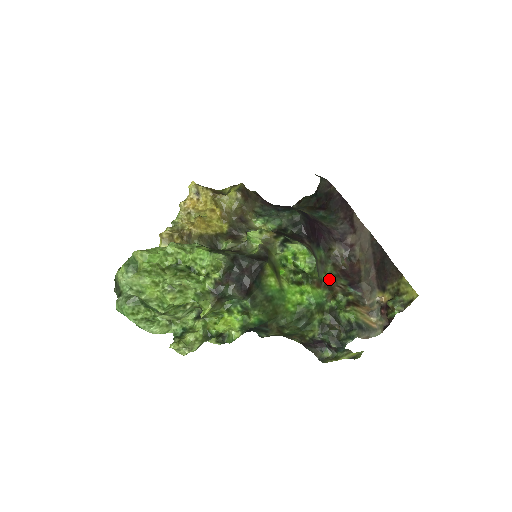
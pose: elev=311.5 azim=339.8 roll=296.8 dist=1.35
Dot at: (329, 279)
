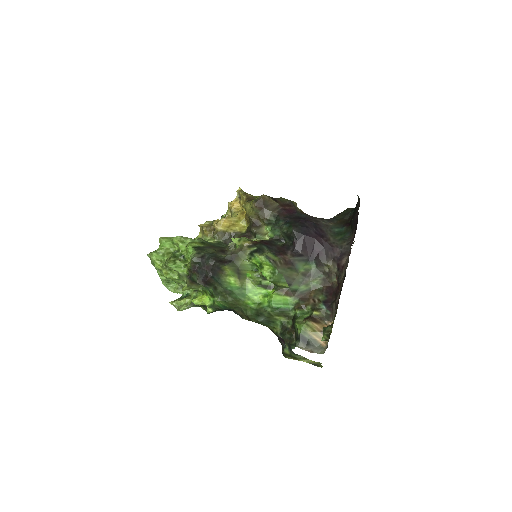
Dot at: (309, 291)
